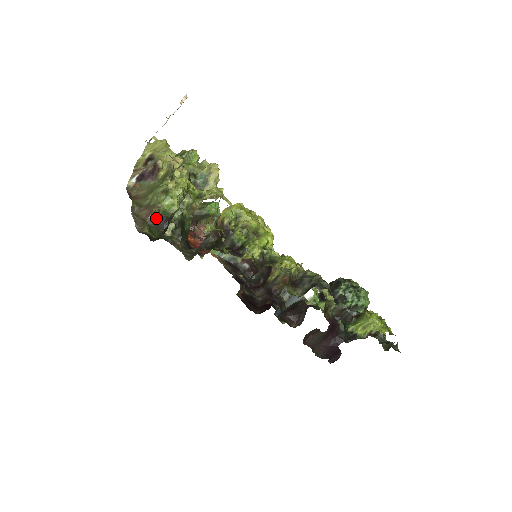
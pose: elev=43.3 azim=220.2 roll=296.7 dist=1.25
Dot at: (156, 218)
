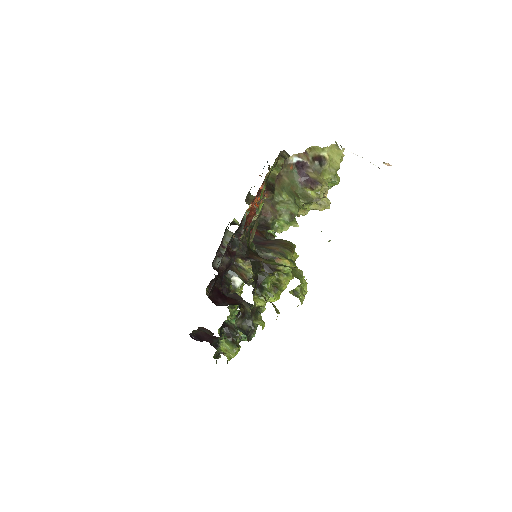
Dot at: (265, 222)
